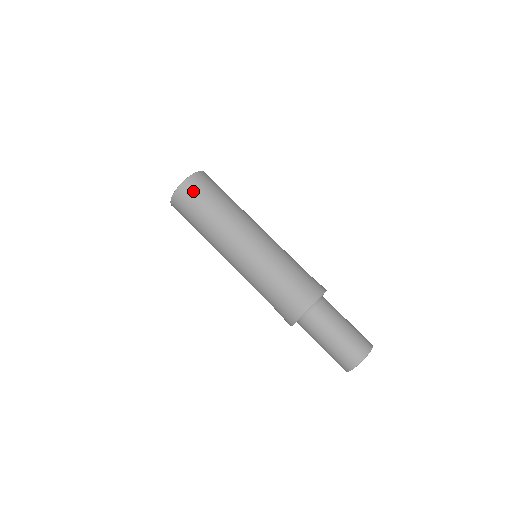
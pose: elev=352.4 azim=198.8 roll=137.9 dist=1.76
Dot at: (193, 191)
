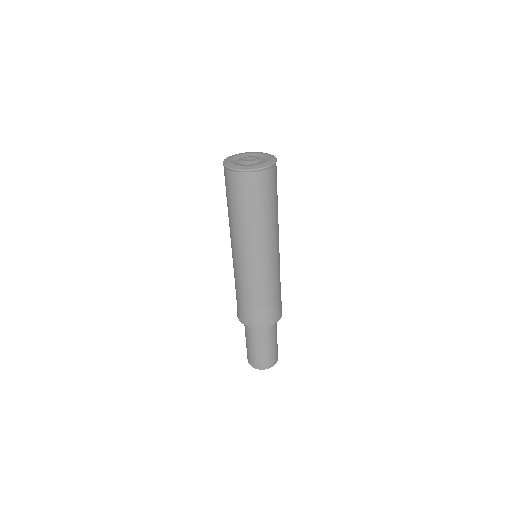
Dot at: (234, 184)
